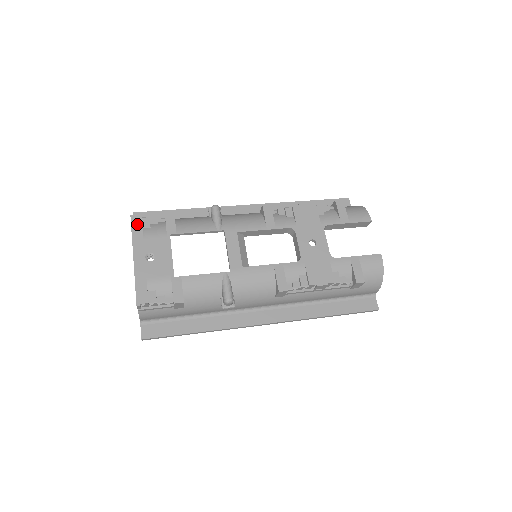
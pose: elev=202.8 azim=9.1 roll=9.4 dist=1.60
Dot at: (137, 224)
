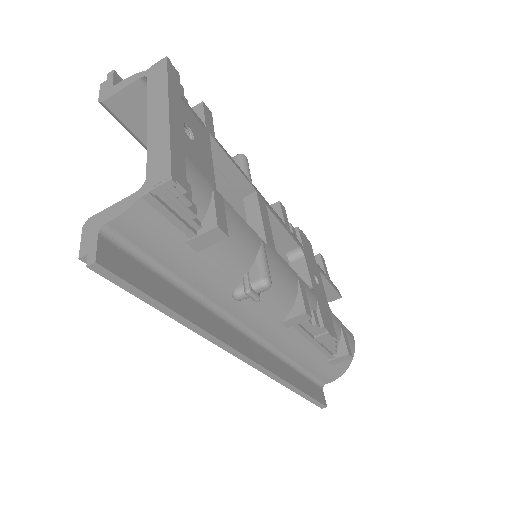
Dot at: (174, 75)
